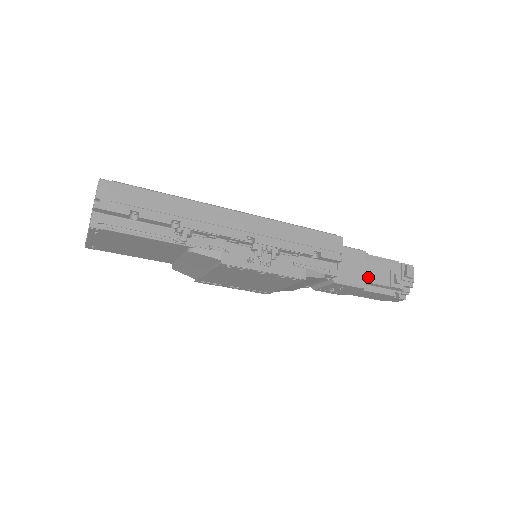
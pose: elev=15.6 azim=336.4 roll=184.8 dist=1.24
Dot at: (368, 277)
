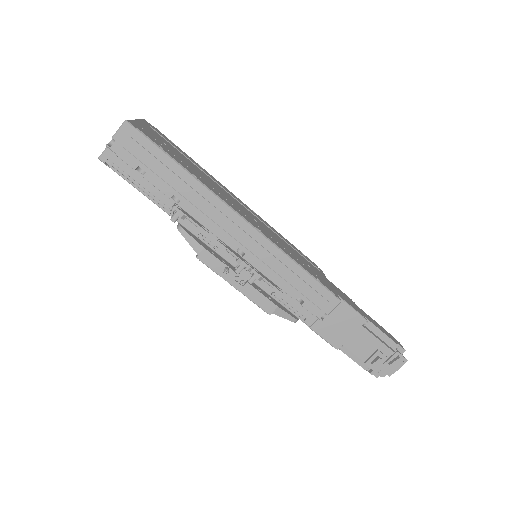
Dot at: (348, 342)
